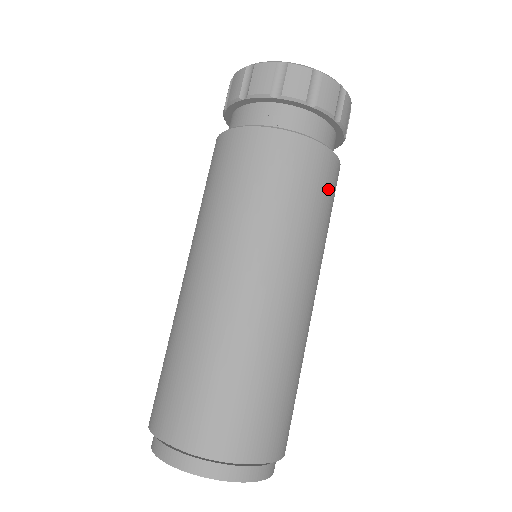
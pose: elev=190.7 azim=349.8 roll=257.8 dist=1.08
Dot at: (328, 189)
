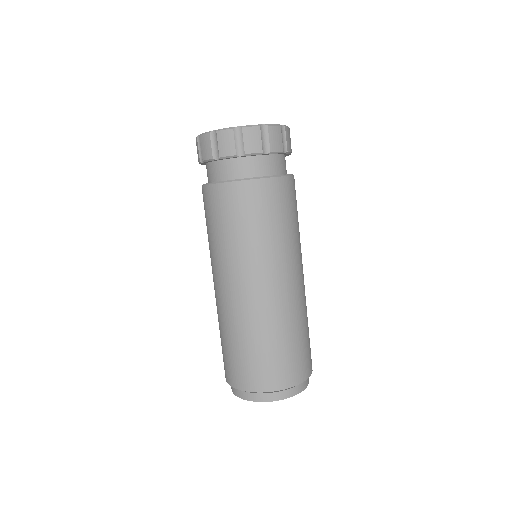
Dot at: (253, 208)
